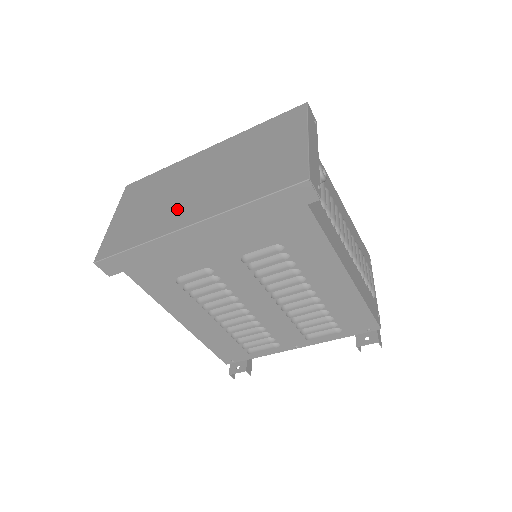
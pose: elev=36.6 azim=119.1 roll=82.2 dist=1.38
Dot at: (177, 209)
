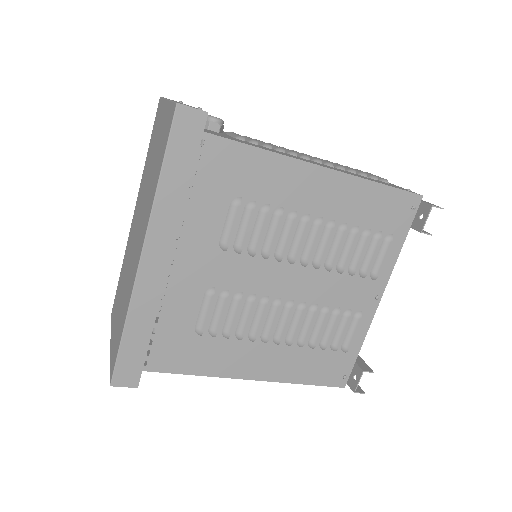
Dot at: (132, 266)
